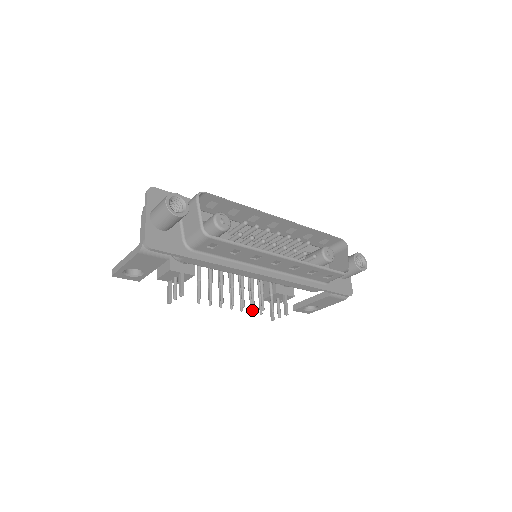
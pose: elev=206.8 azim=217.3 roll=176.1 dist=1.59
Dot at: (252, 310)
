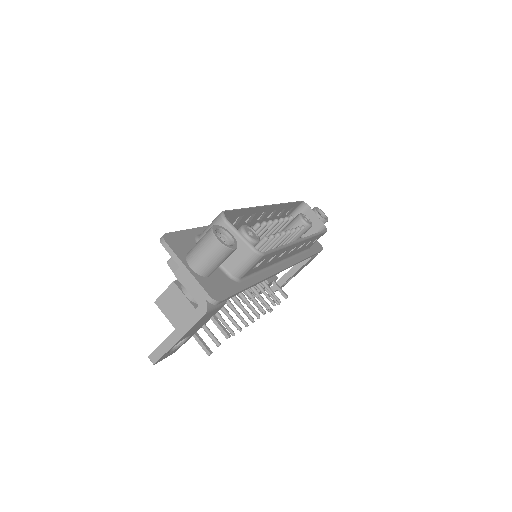
Dot at: occluded
